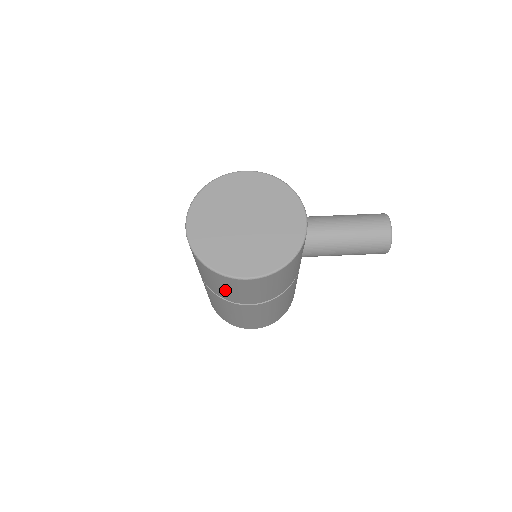
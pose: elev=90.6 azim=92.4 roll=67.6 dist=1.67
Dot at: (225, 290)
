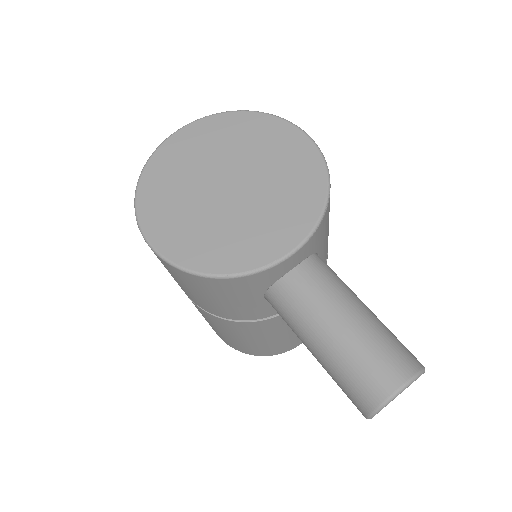
Dot at: occluded
